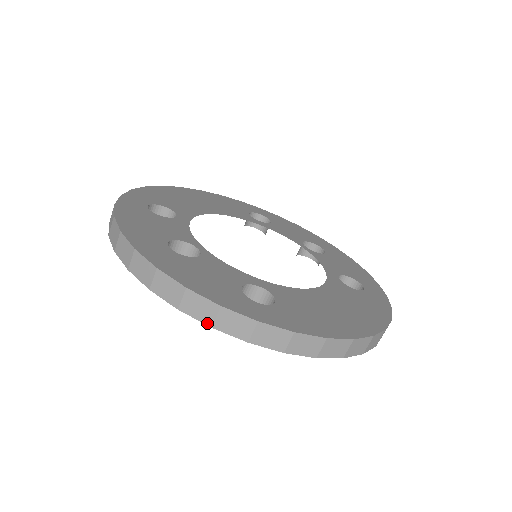
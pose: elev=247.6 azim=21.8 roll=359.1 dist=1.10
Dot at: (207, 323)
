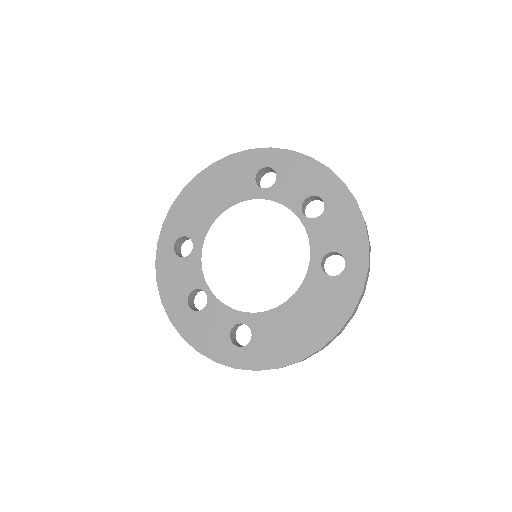
Dot at: occluded
